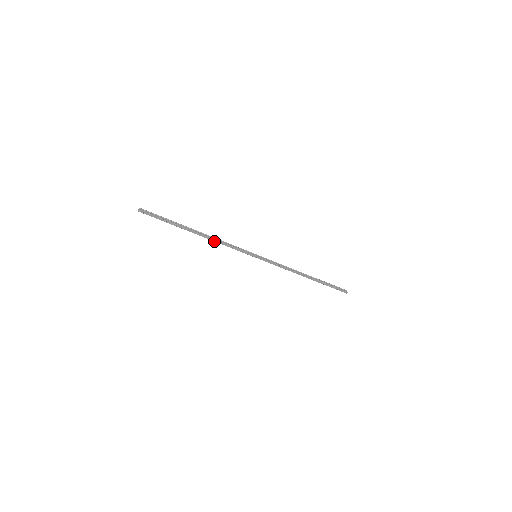
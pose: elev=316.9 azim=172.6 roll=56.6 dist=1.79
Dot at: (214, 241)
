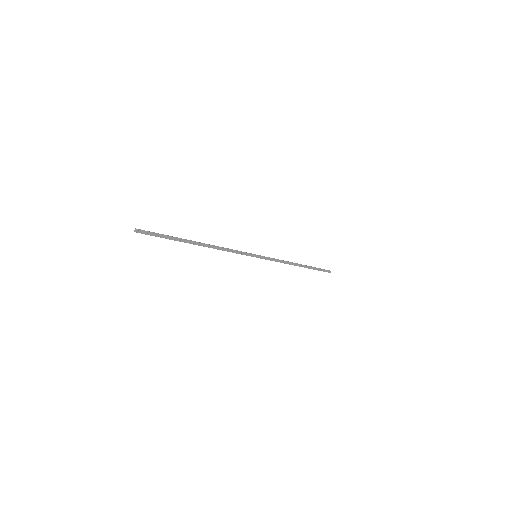
Dot at: (218, 249)
